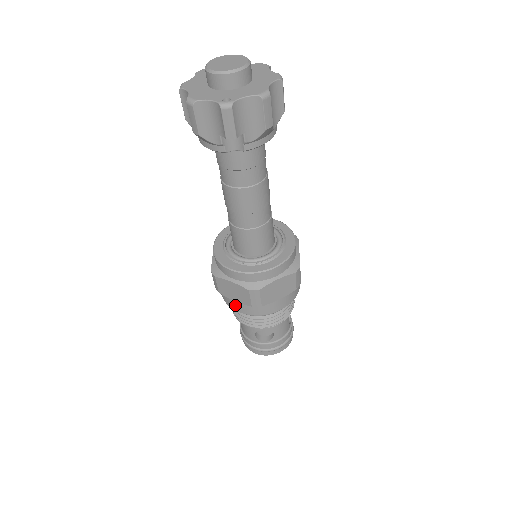
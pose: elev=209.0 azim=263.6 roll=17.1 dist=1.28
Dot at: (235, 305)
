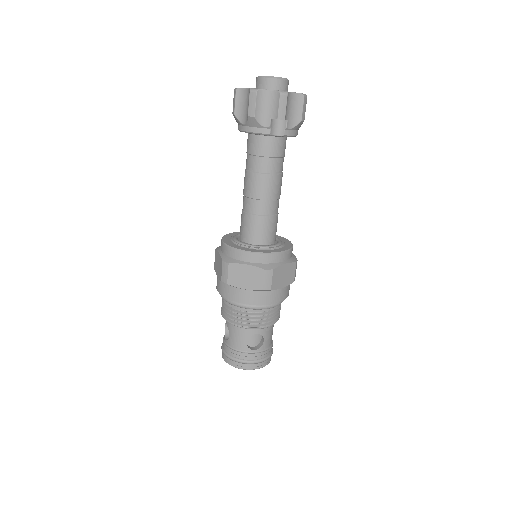
Dot at: (242, 295)
